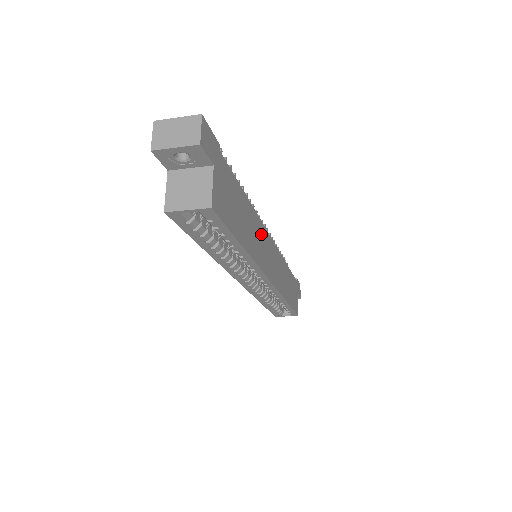
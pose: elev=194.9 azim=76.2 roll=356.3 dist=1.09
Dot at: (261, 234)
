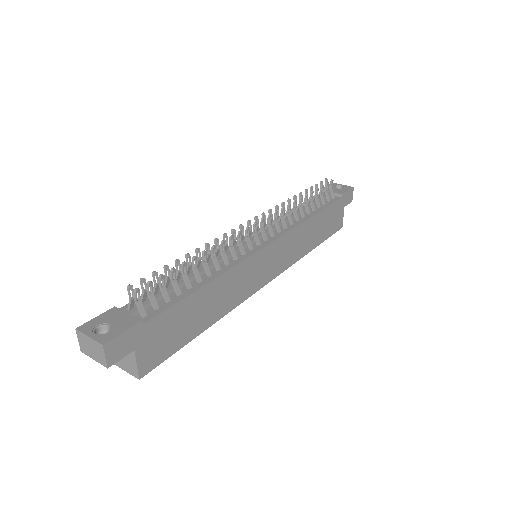
Dot at: (242, 273)
